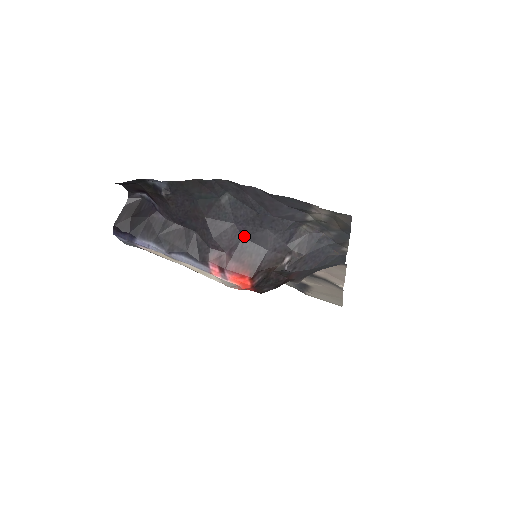
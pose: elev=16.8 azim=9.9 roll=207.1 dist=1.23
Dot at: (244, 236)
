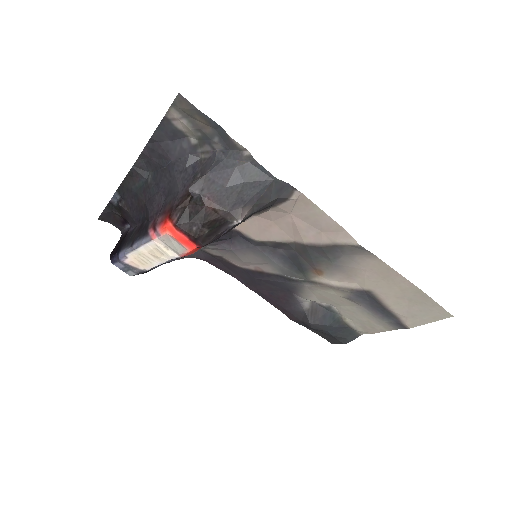
Dot at: (166, 195)
